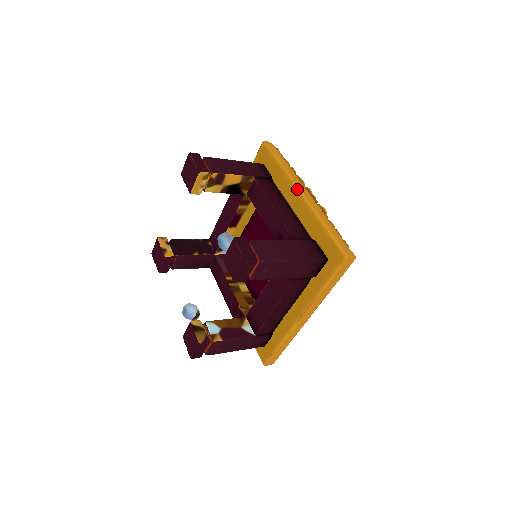
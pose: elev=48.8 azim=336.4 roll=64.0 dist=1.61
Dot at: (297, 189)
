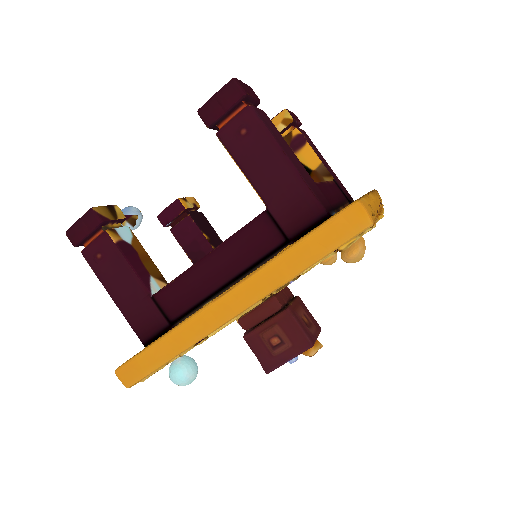
Dot at: occluded
